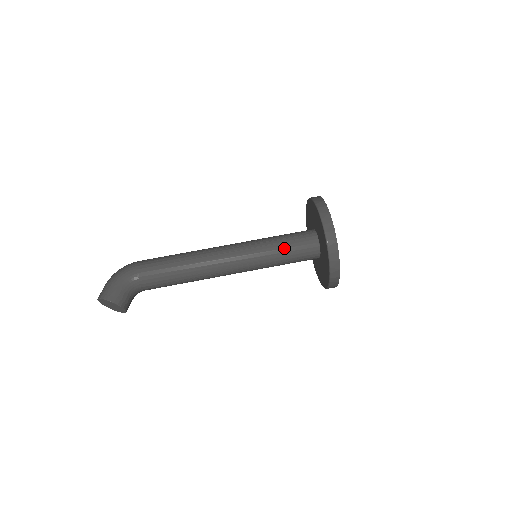
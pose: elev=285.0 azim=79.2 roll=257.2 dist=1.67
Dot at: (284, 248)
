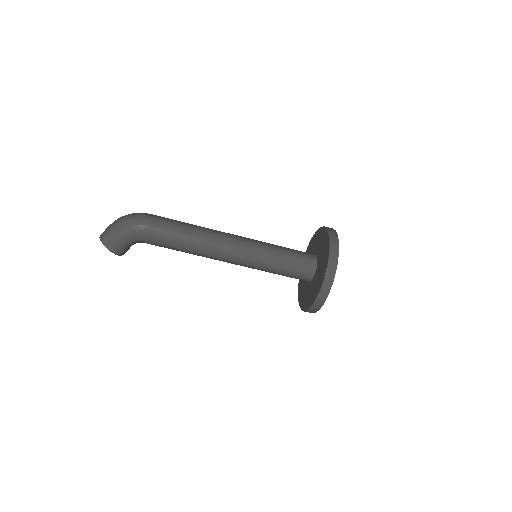
Dot at: (282, 270)
